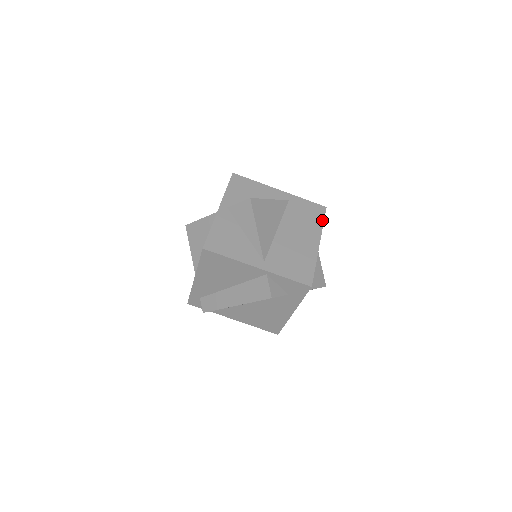
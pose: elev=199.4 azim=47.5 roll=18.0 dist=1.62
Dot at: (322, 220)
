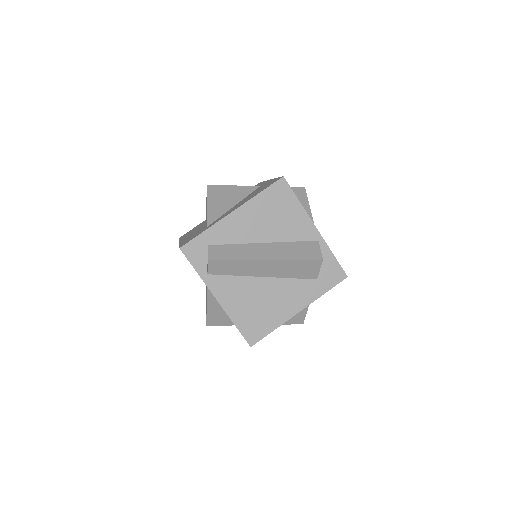
Dot at: occluded
